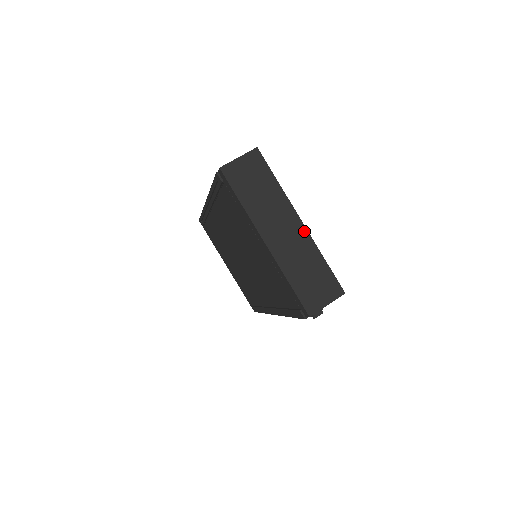
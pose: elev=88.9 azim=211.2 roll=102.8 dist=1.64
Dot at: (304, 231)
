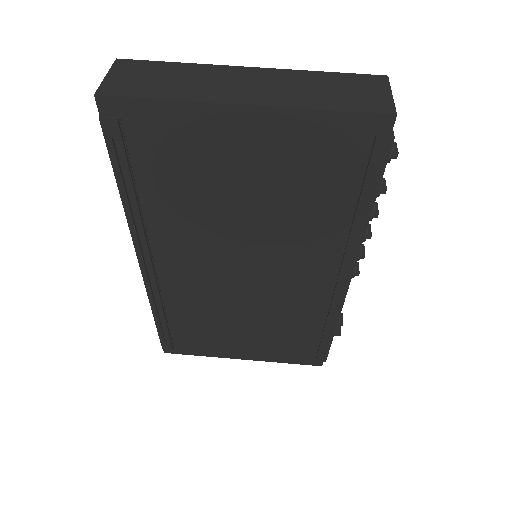
Dot at: (267, 71)
